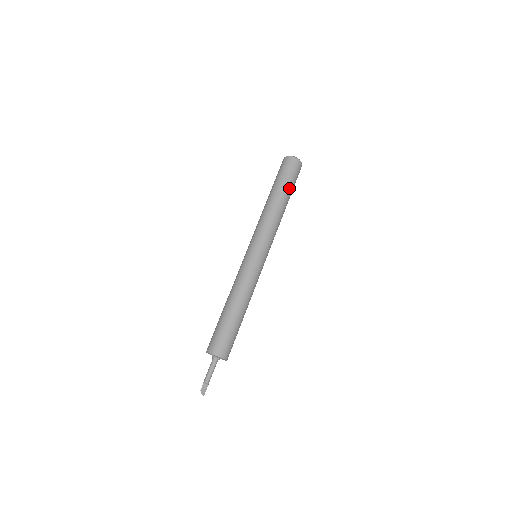
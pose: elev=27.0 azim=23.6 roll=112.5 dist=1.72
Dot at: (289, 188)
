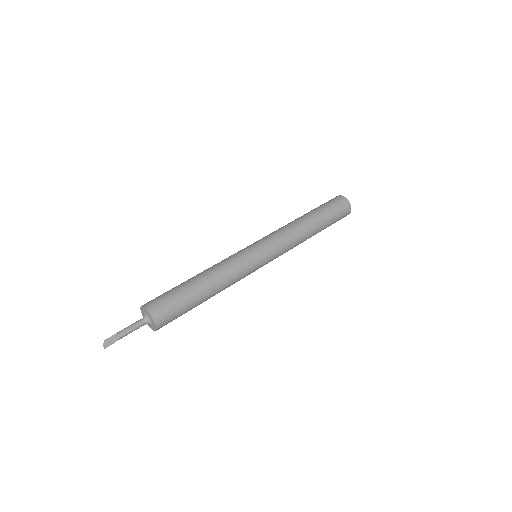
Dot at: (327, 225)
